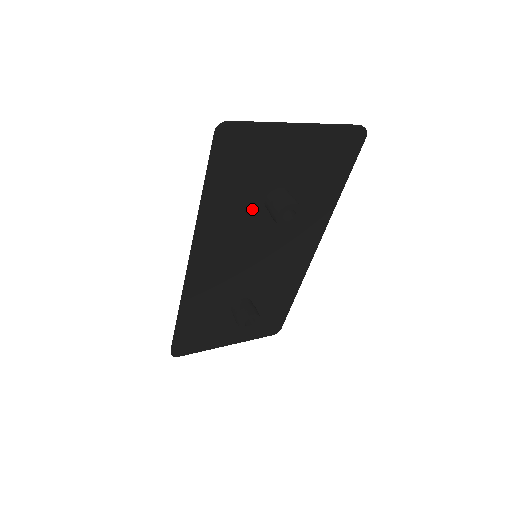
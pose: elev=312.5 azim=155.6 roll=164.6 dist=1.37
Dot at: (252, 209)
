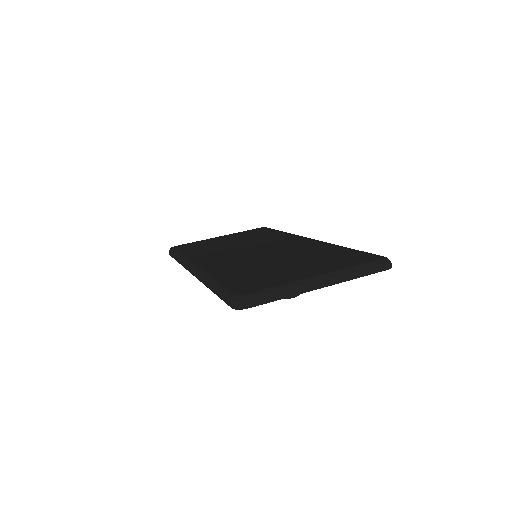
Dot at: occluded
